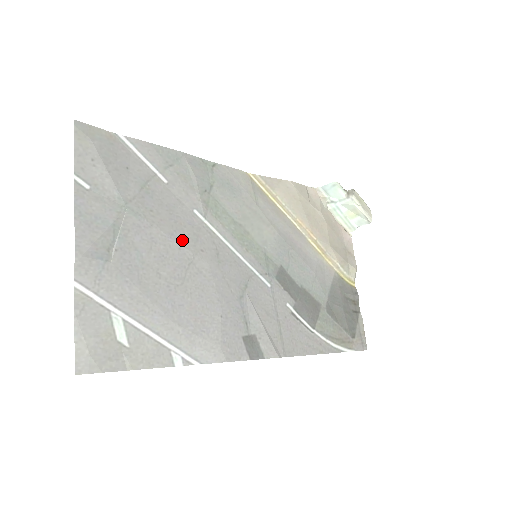
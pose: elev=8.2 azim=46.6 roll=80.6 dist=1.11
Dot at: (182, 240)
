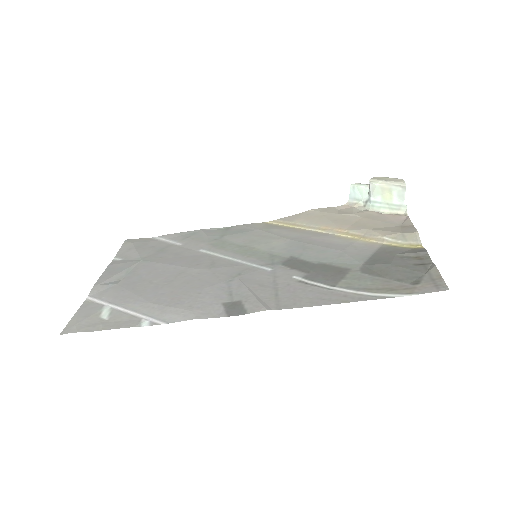
Dot at: (180, 264)
